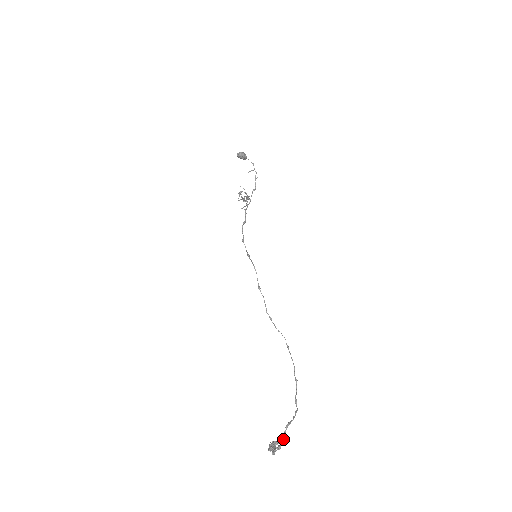
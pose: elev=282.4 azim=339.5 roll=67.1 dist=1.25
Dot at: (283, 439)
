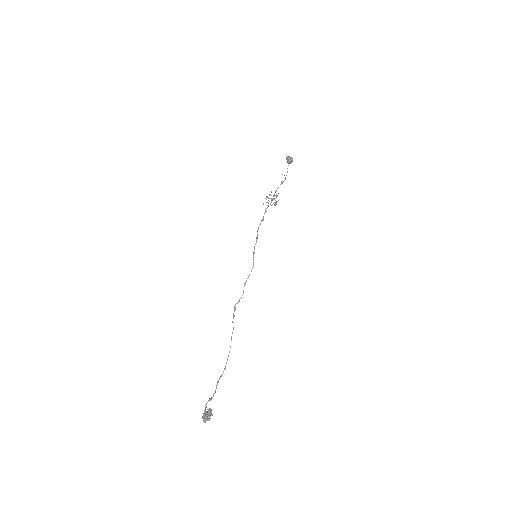
Dot at: (211, 412)
